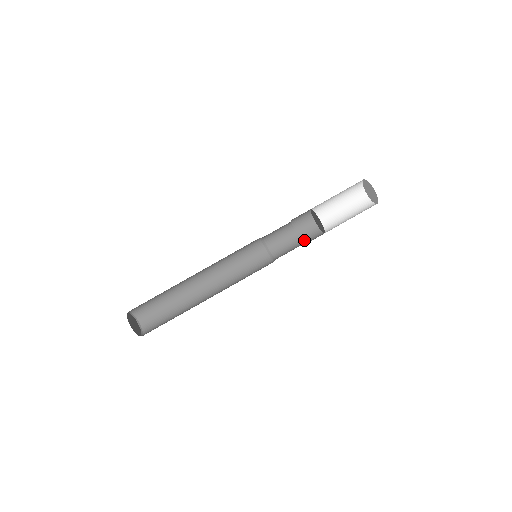
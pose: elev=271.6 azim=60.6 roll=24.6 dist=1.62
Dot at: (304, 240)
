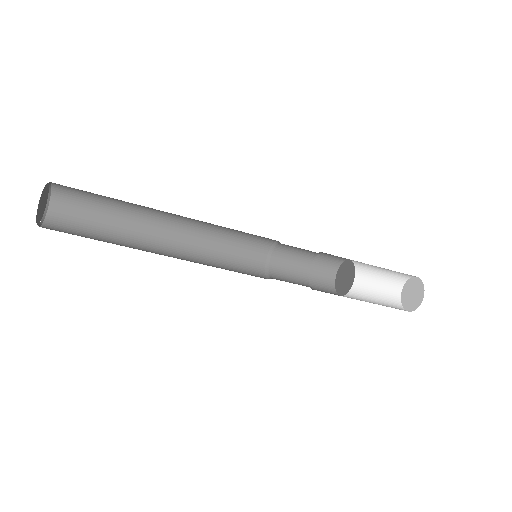
Dot at: (313, 285)
